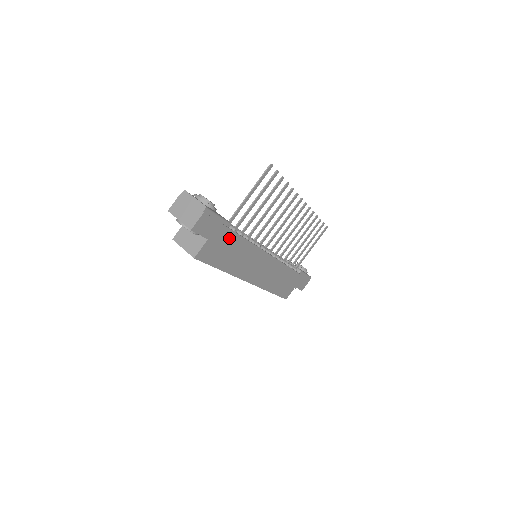
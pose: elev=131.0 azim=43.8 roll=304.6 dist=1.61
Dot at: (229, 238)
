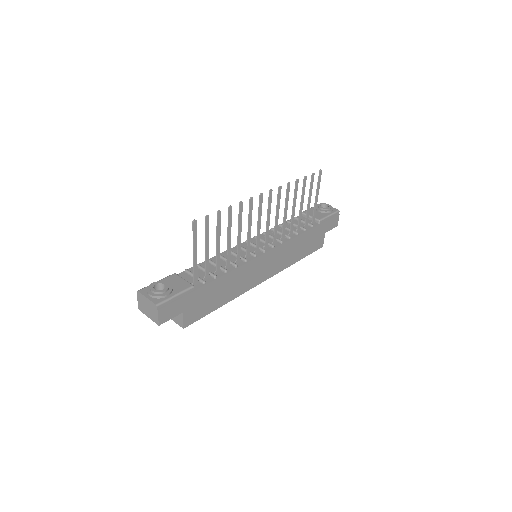
Dot at: (204, 291)
